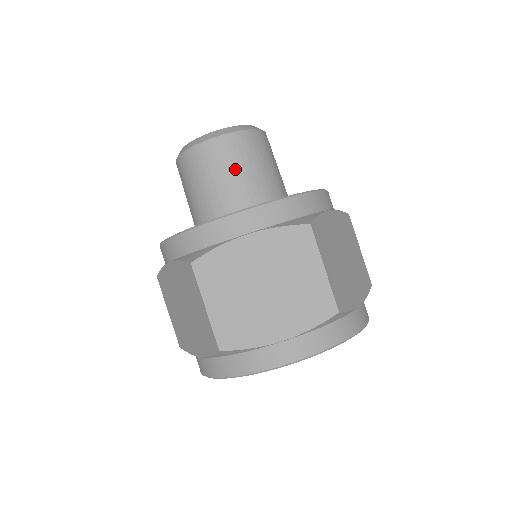
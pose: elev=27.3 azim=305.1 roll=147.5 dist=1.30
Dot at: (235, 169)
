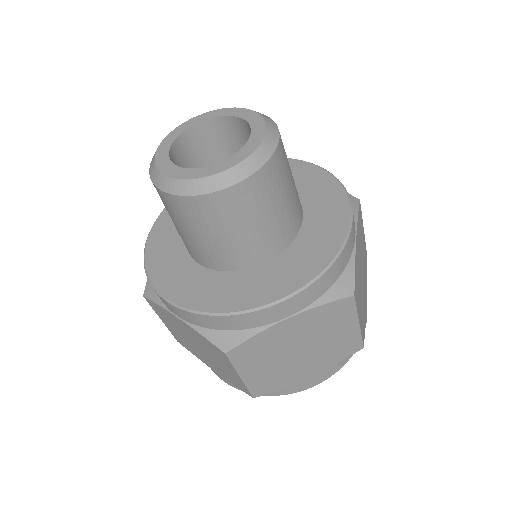
Dot at: (256, 220)
